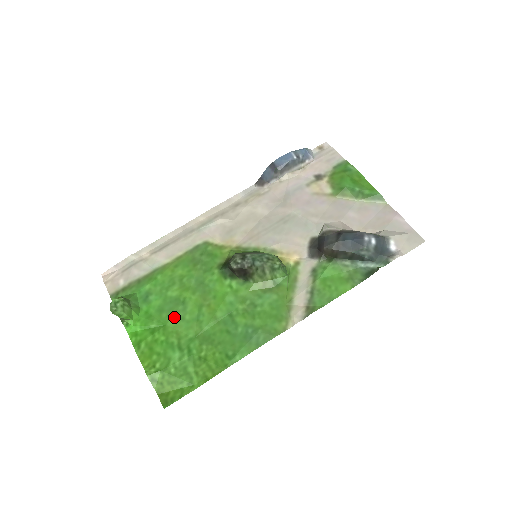
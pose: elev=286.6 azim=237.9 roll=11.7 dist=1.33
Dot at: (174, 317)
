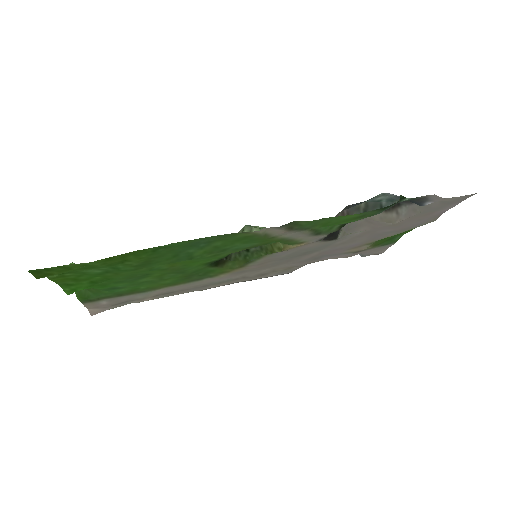
Dot at: (127, 276)
